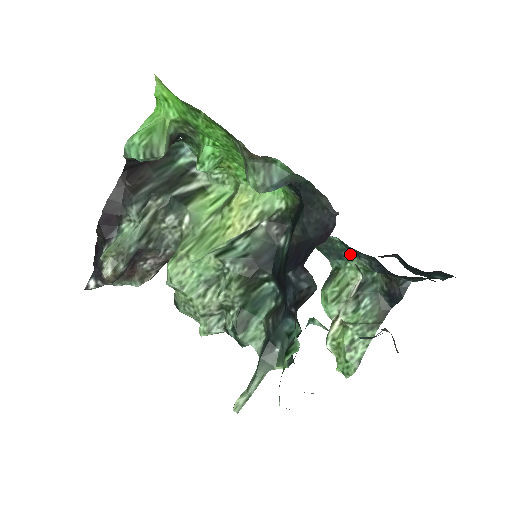
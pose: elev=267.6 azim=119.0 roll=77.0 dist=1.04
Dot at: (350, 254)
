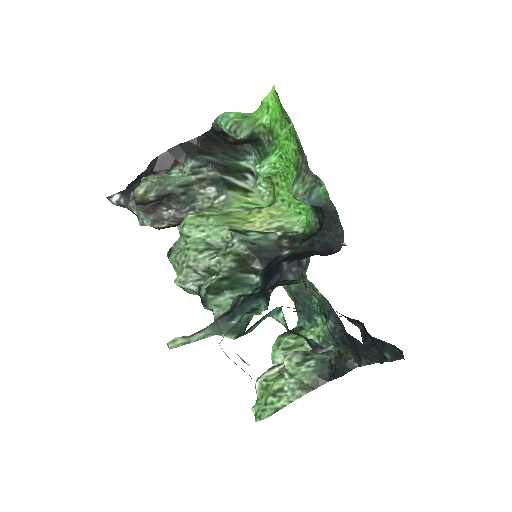
Dot at: (320, 319)
